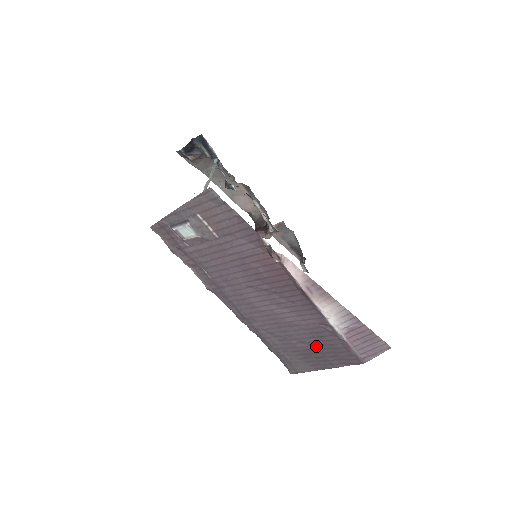
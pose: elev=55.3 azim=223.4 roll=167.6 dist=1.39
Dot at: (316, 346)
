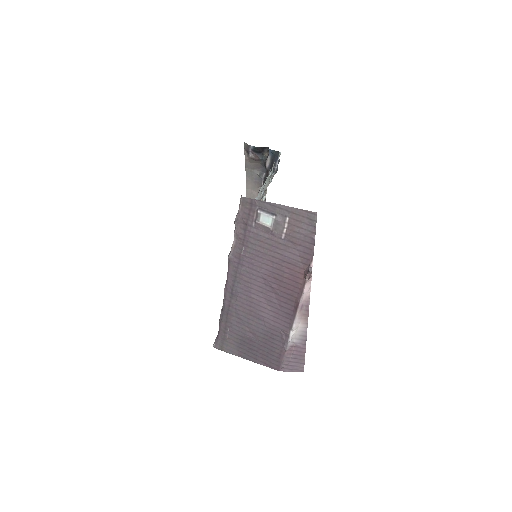
Dot at: (260, 341)
